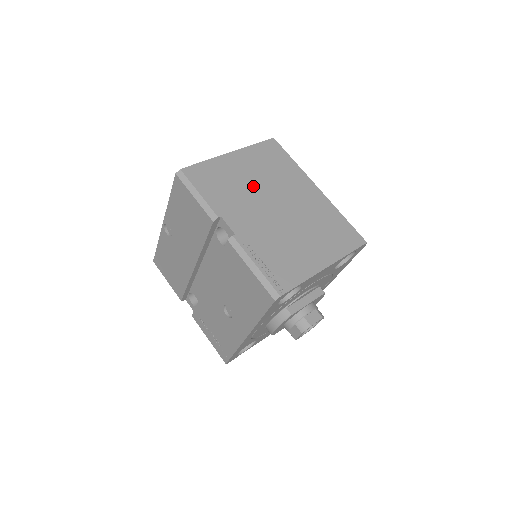
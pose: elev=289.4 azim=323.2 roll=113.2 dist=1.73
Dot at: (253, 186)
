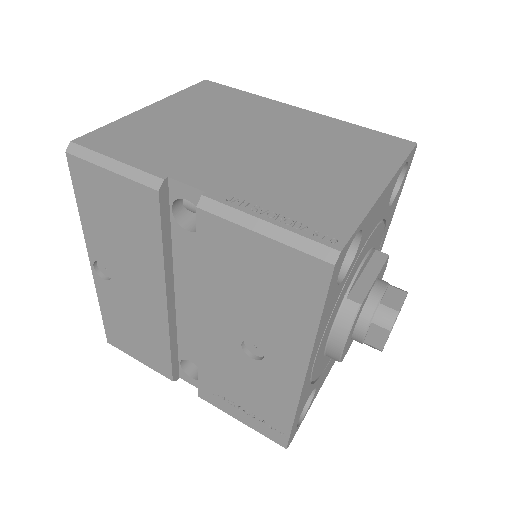
Dot at: (203, 130)
